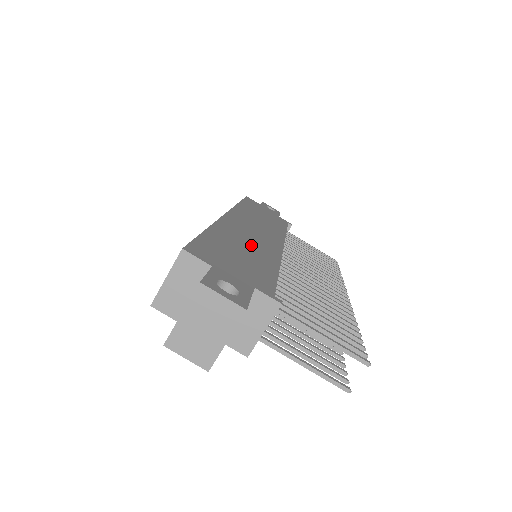
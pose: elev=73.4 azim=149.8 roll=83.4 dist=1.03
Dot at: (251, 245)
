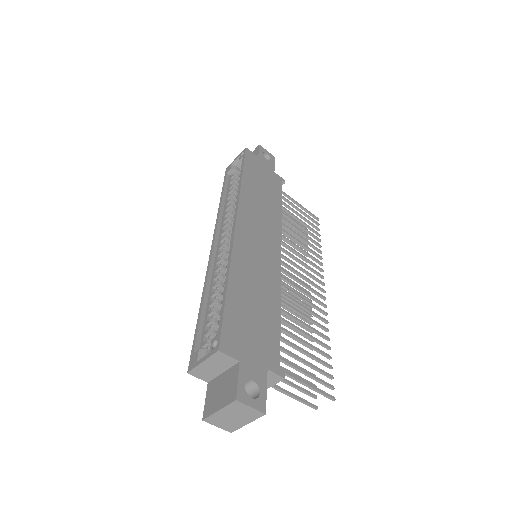
Dot at: (259, 281)
